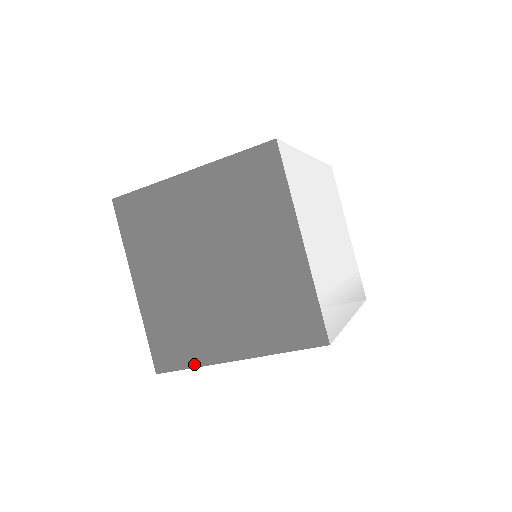
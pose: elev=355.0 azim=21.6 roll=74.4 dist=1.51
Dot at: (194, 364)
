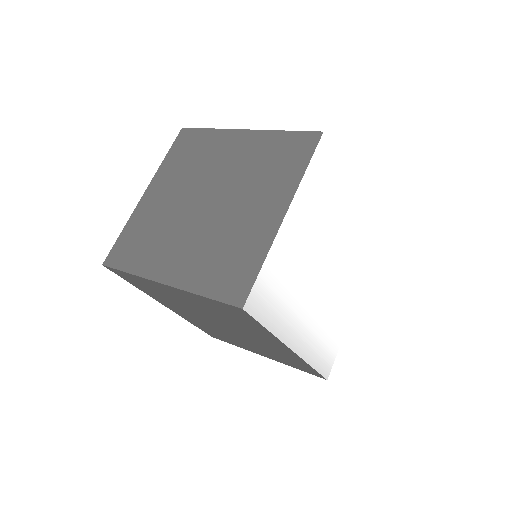
Dot at: (133, 271)
